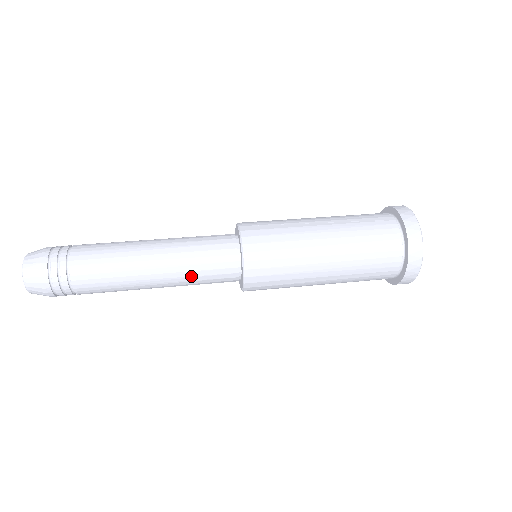
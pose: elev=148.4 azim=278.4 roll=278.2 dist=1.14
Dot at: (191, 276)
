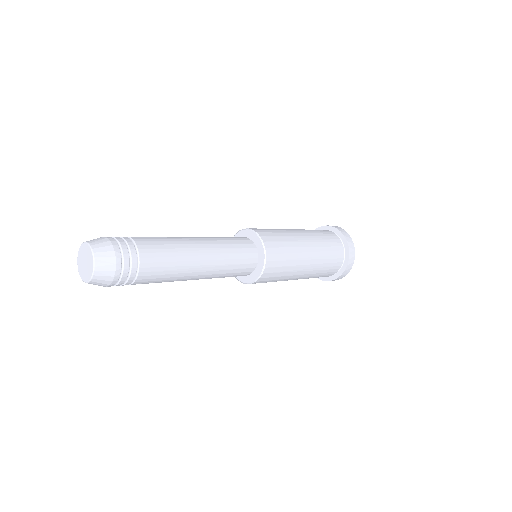
Dot at: (226, 248)
